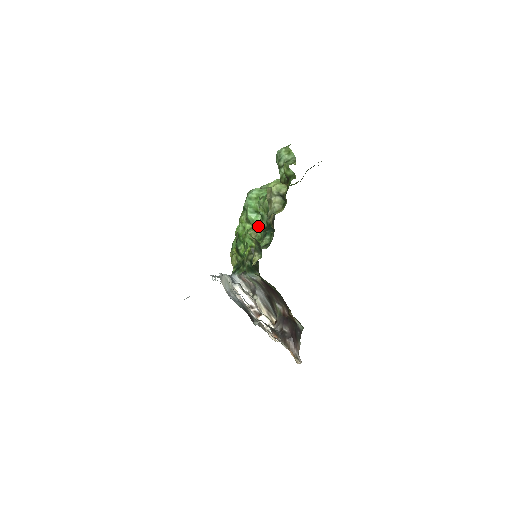
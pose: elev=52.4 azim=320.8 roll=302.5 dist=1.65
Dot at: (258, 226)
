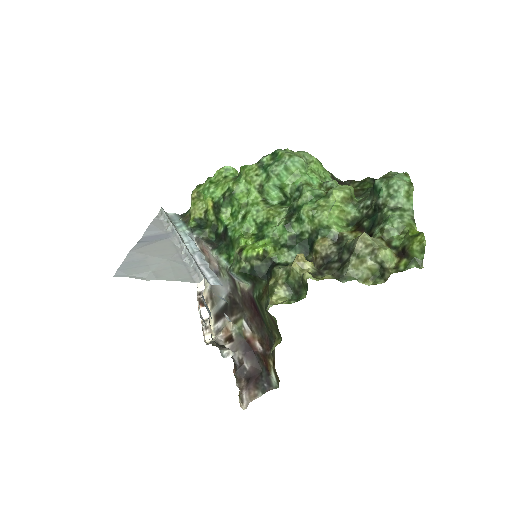
Dot at: (284, 224)
